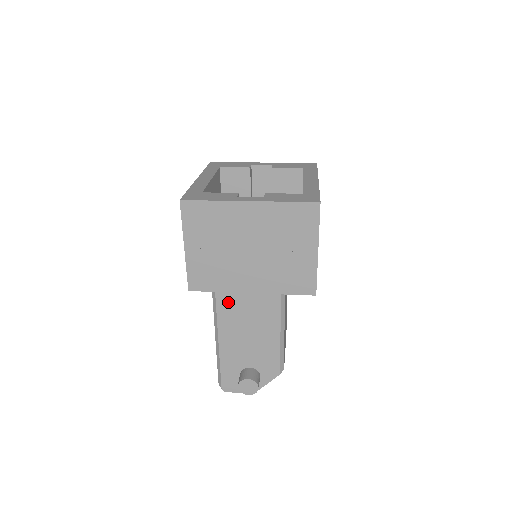
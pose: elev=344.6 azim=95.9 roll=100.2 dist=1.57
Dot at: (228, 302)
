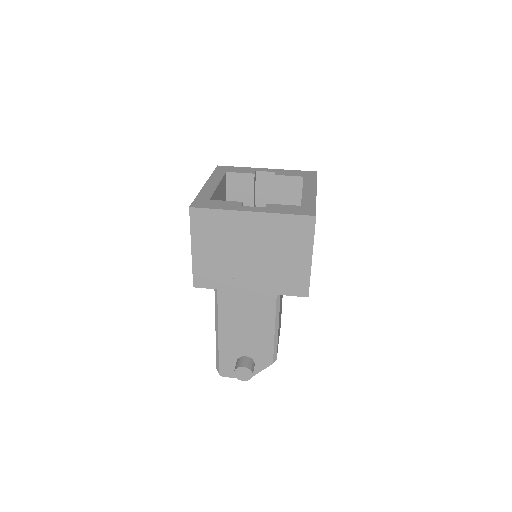
Dot at: (229, 297)
